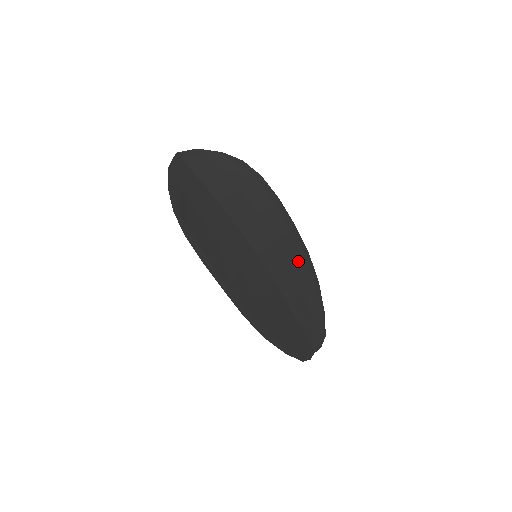
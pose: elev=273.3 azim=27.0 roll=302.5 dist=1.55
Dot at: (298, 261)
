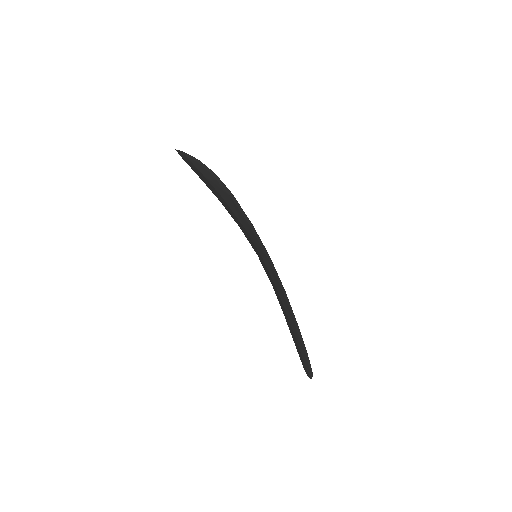
Dot at: occluded
